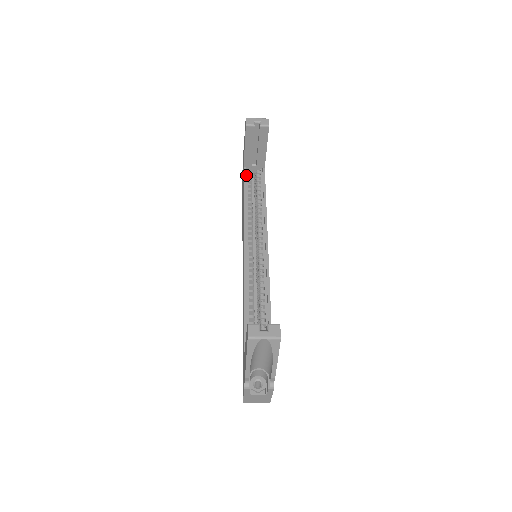
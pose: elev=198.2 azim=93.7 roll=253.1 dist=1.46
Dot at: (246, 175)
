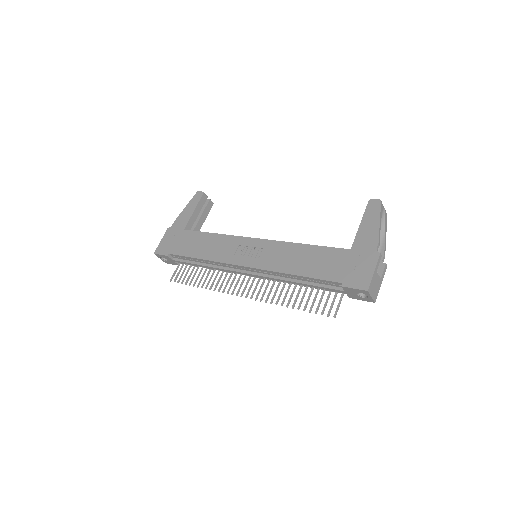
Dot at: (190, 233)
